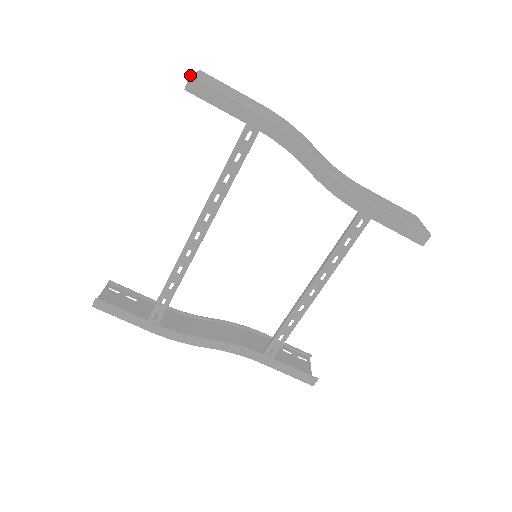
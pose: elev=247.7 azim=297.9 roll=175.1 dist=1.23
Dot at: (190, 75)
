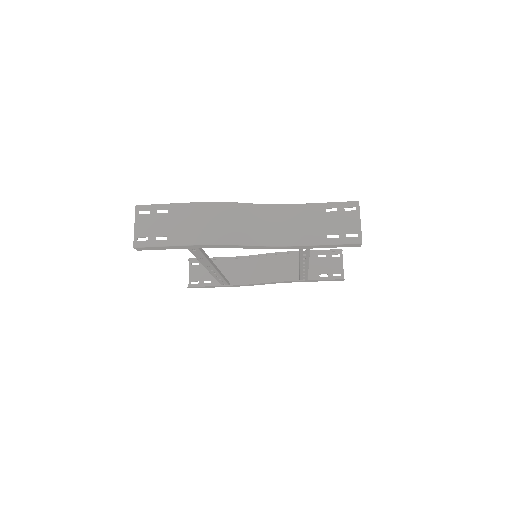
Dot at: (133, 247)
